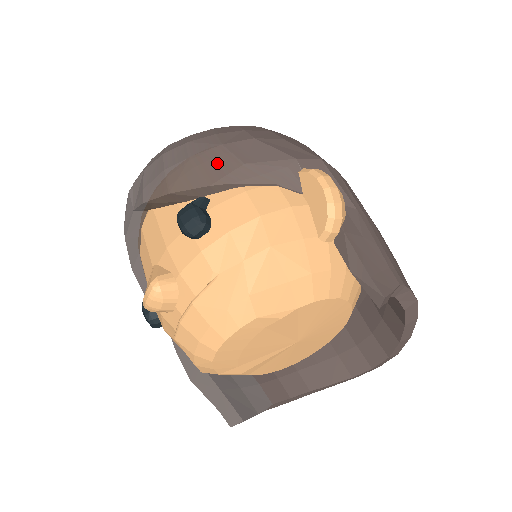
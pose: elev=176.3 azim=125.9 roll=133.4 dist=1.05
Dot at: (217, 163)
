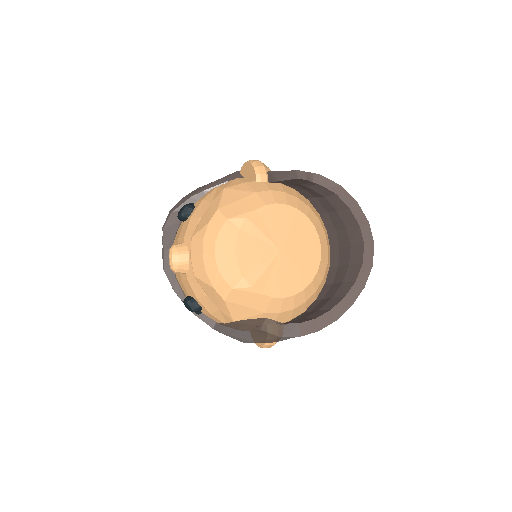
Dot at: occluded
